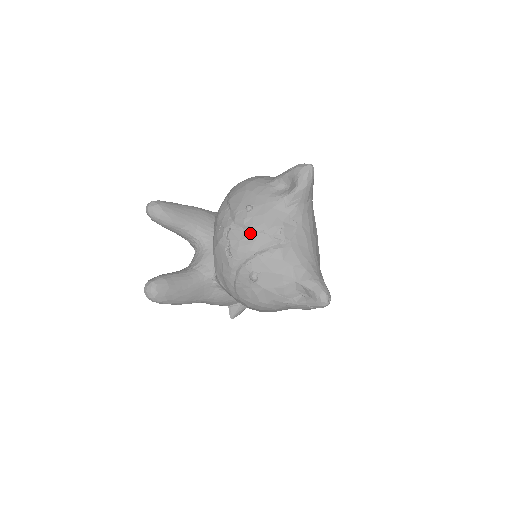
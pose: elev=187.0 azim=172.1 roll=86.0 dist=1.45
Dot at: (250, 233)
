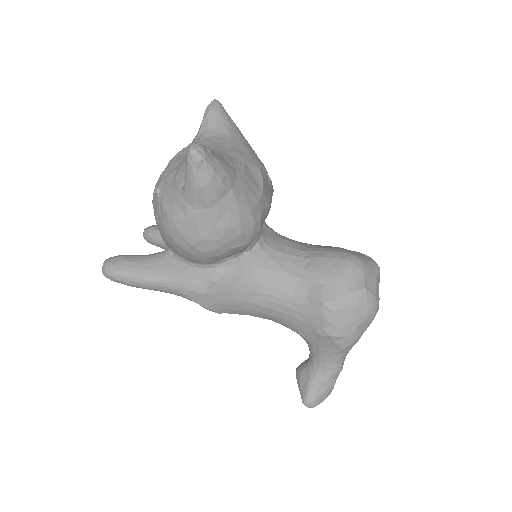
Dot at: occluded
